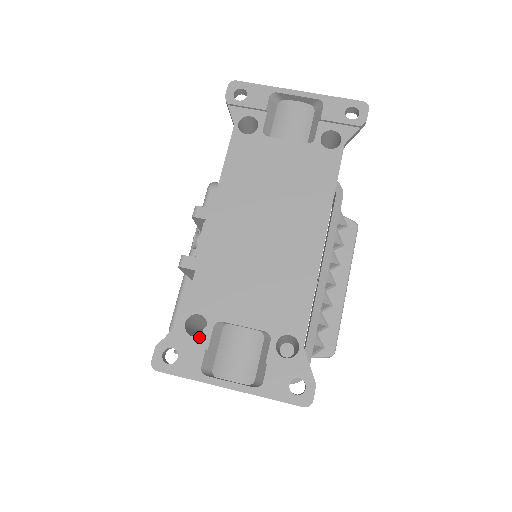
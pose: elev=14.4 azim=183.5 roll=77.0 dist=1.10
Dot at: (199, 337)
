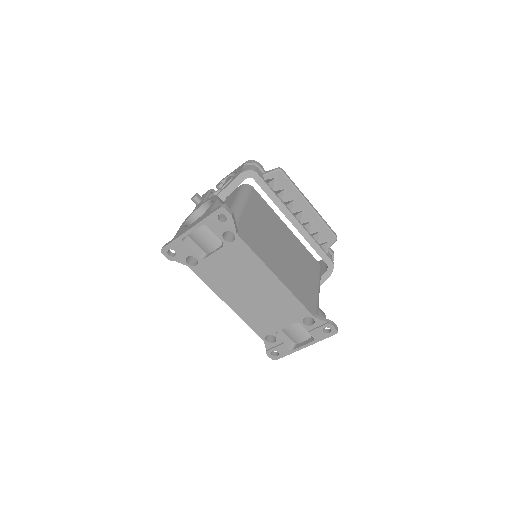
Dot at: (276, 341)
